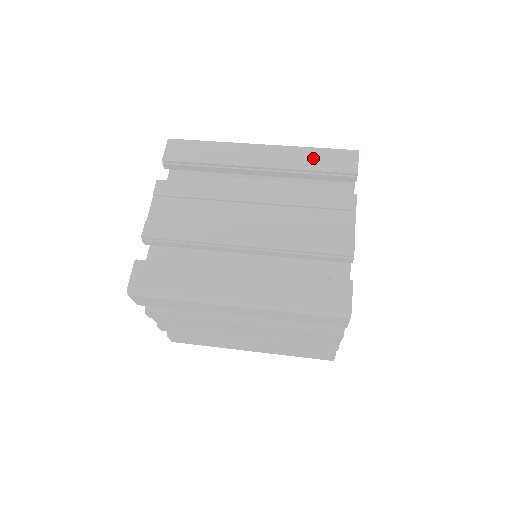
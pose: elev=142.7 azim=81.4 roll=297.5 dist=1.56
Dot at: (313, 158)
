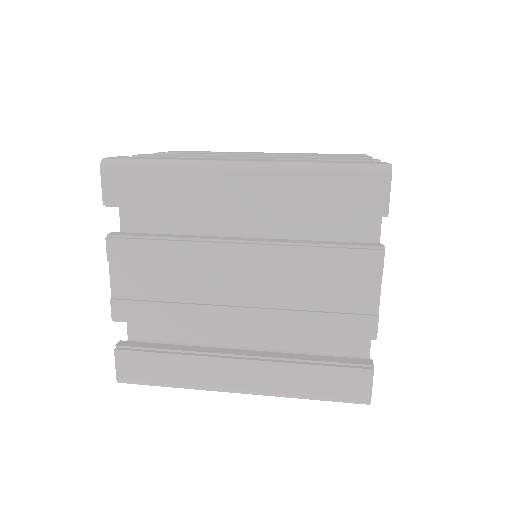
Dot at: occluded
